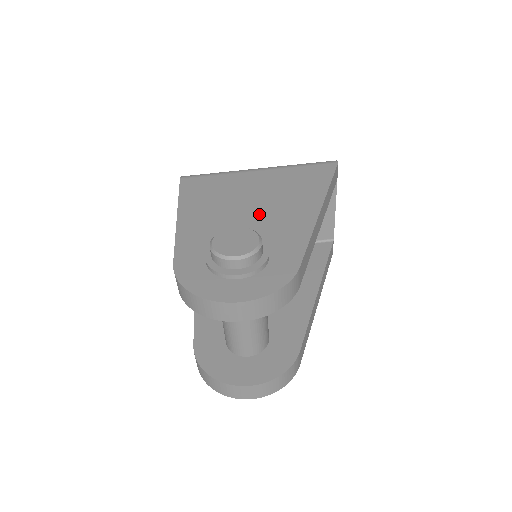
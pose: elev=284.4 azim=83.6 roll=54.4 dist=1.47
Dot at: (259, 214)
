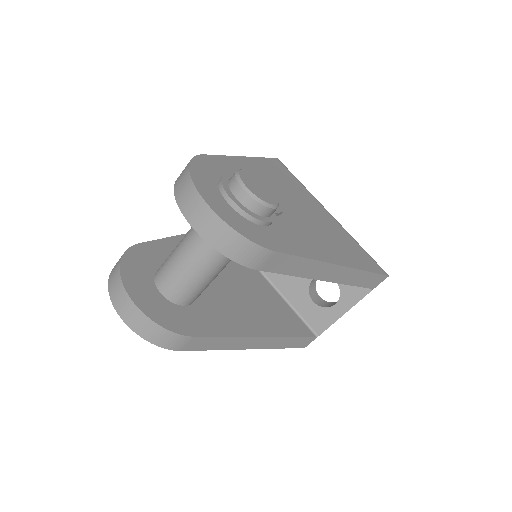
Dot at: (295, 216)
